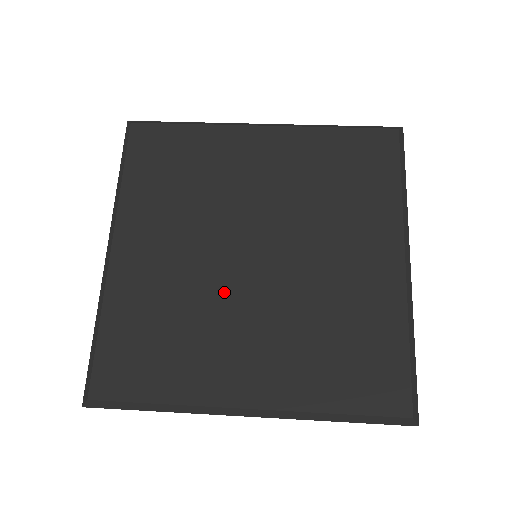
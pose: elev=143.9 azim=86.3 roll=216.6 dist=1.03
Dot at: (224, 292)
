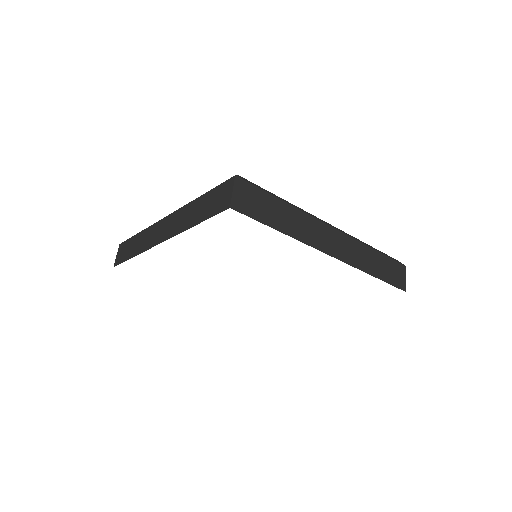
Dot at: occluded
